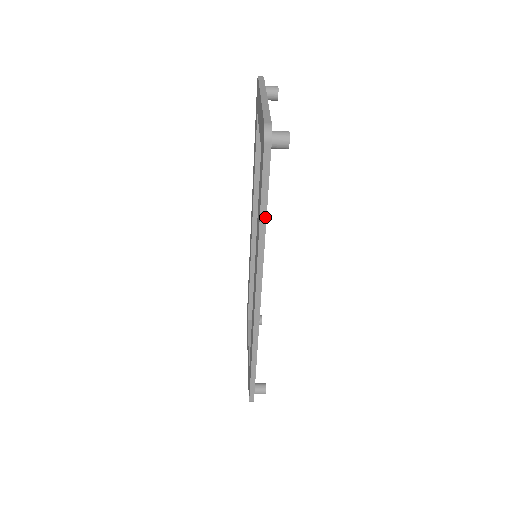
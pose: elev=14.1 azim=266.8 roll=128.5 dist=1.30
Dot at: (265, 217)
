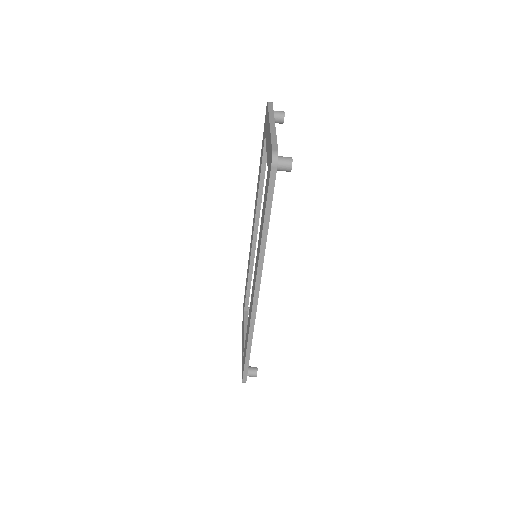
Dot at: (267, 226)
